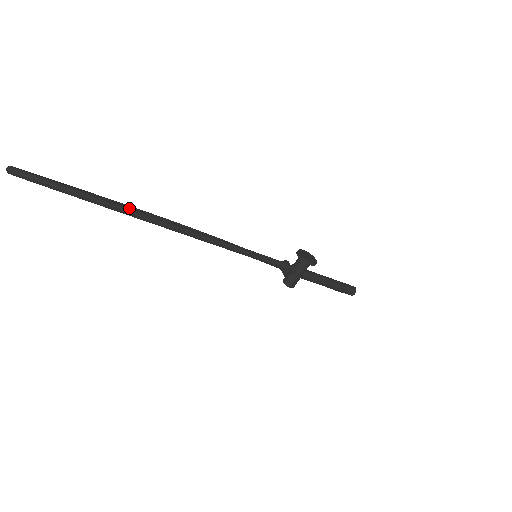
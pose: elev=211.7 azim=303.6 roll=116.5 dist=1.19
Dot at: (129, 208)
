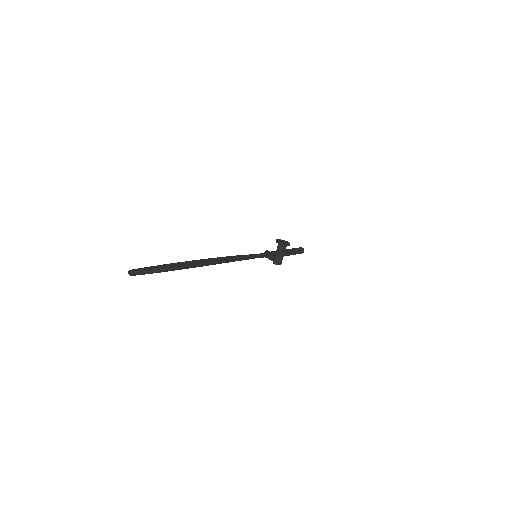
Dot at: (204, 262)
